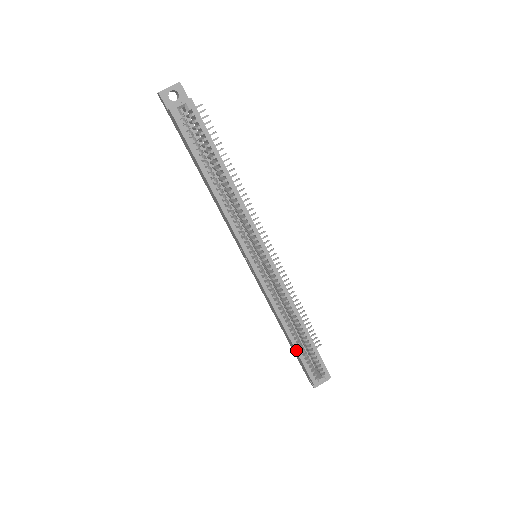
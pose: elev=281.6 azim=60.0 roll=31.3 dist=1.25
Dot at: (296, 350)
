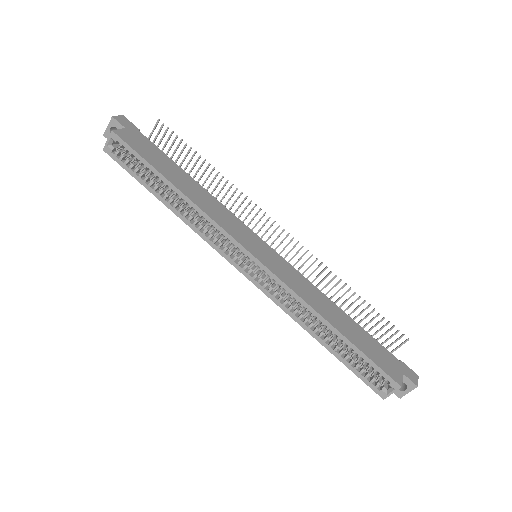
Dot at: (336, 356)
